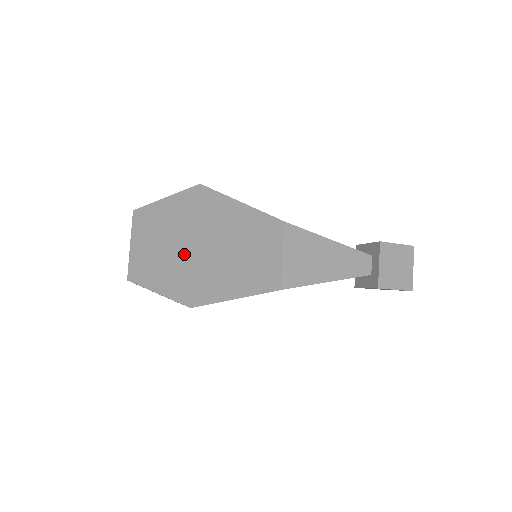
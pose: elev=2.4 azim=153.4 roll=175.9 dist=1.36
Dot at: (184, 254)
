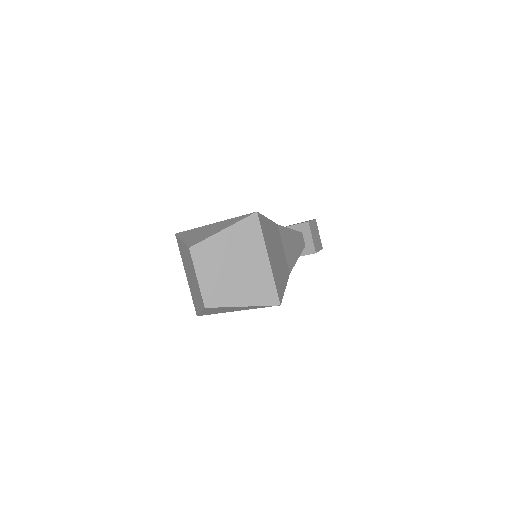
Dot at: (260, 268)
